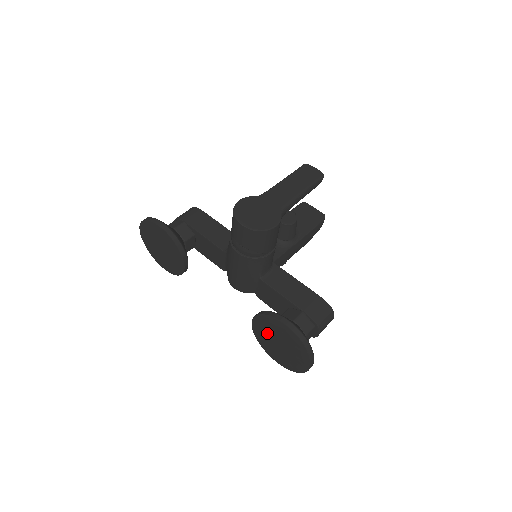
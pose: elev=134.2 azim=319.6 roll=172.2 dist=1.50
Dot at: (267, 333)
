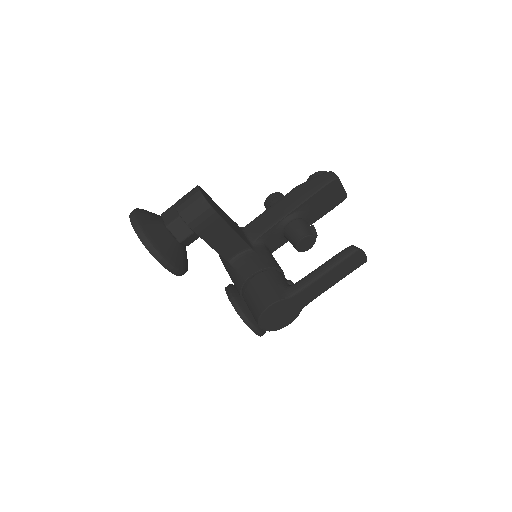
Dot at: occluded
